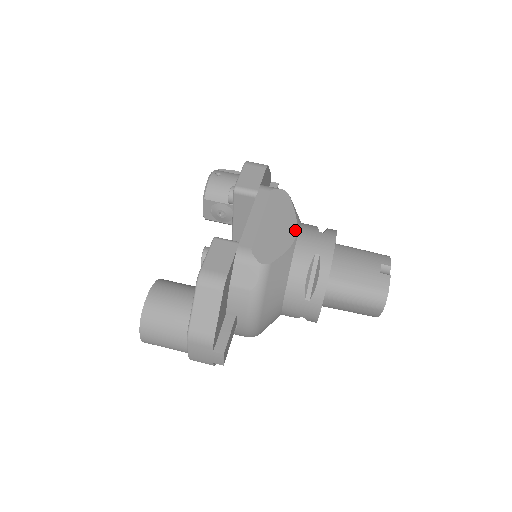
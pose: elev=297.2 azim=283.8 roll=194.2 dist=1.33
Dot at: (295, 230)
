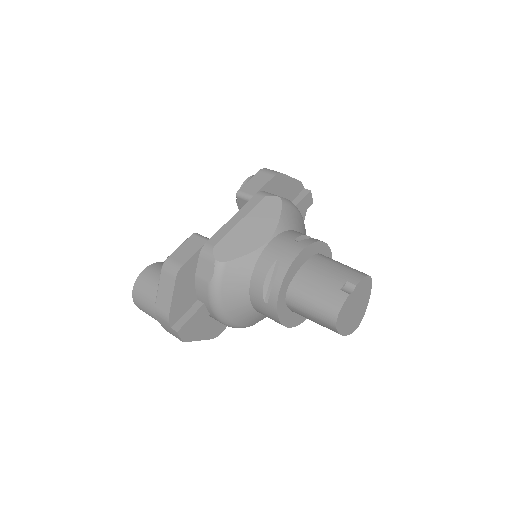
Dot at: (270, 235)
